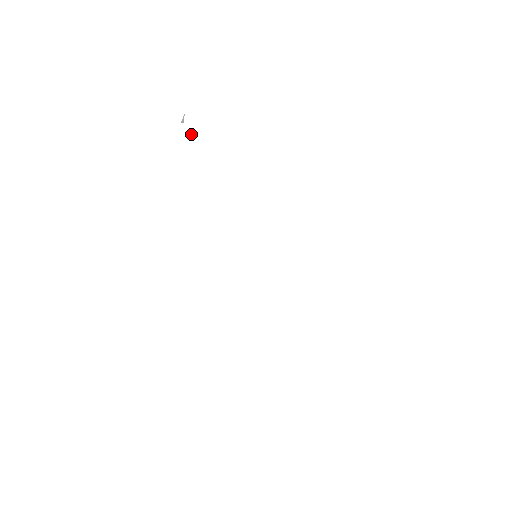
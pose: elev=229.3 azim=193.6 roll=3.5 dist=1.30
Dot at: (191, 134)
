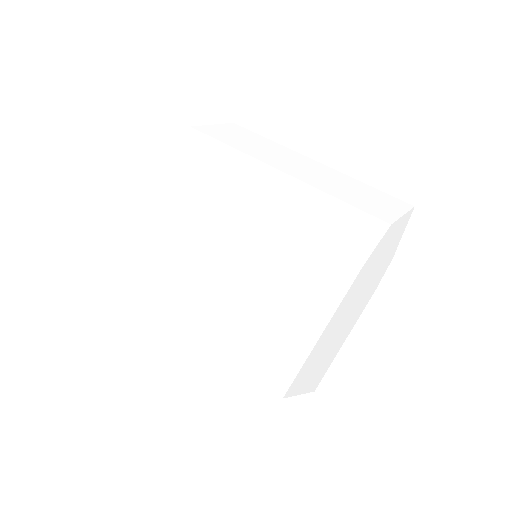
Dot at: (251, 133)
